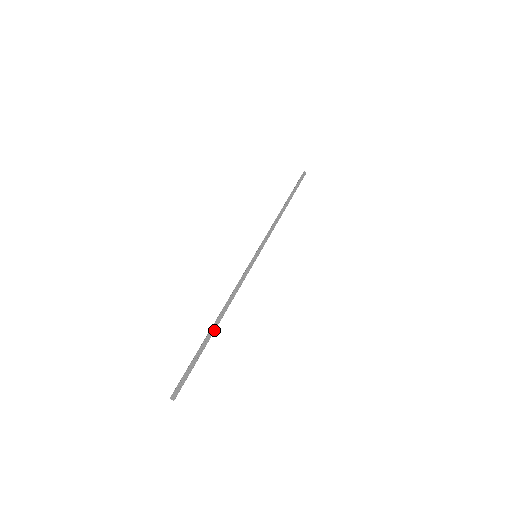
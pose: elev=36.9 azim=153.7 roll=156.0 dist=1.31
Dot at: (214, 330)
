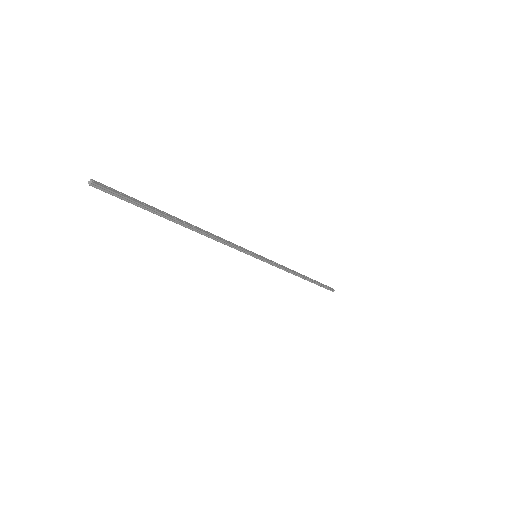
Dot at: (178, 220)
